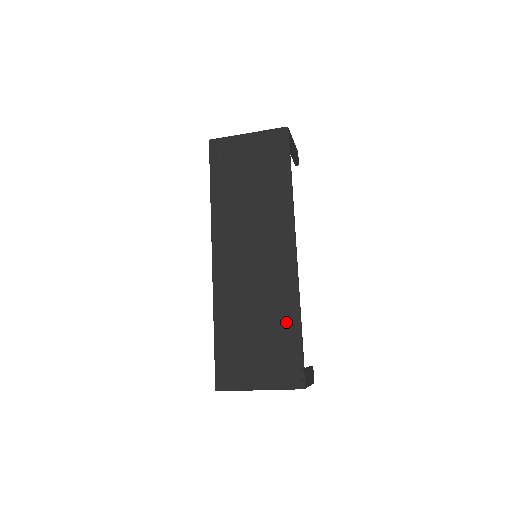
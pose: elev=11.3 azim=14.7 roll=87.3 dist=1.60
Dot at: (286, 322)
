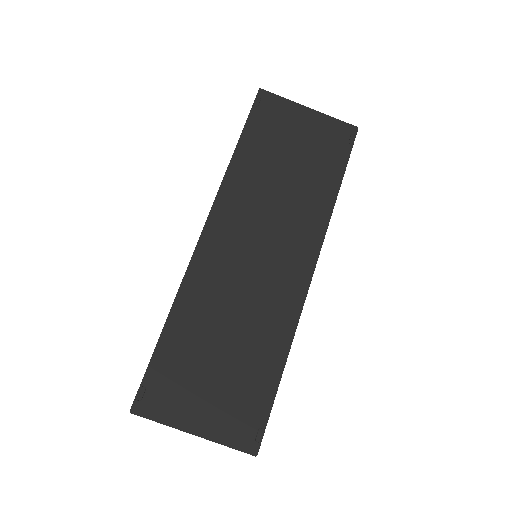
Dot at: (266, 357)
